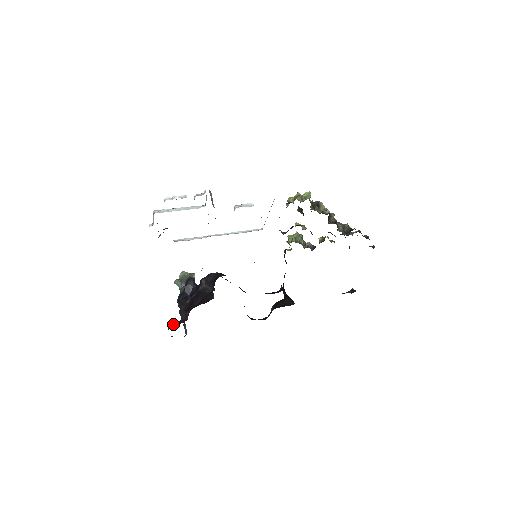
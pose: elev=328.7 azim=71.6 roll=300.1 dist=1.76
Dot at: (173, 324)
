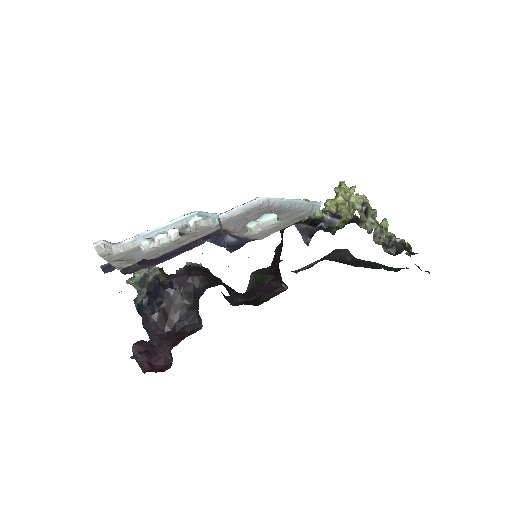
Dot at: (140, 349)
